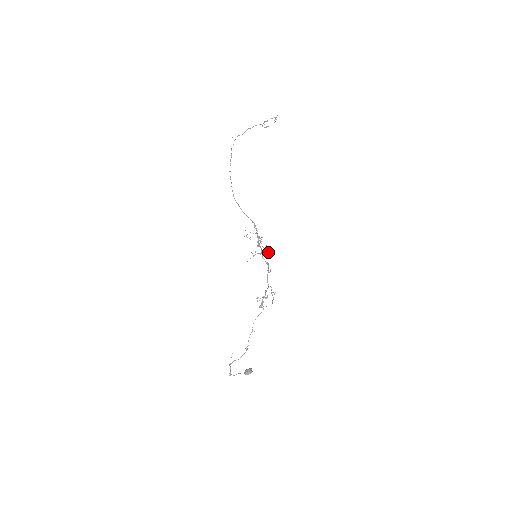
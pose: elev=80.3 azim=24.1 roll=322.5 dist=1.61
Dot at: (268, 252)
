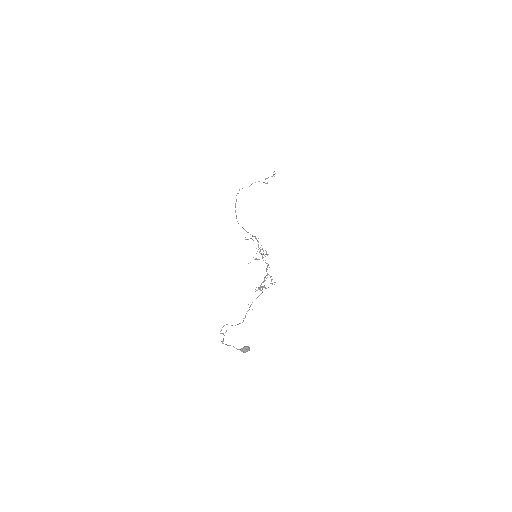
Dot at: (268, 254)
